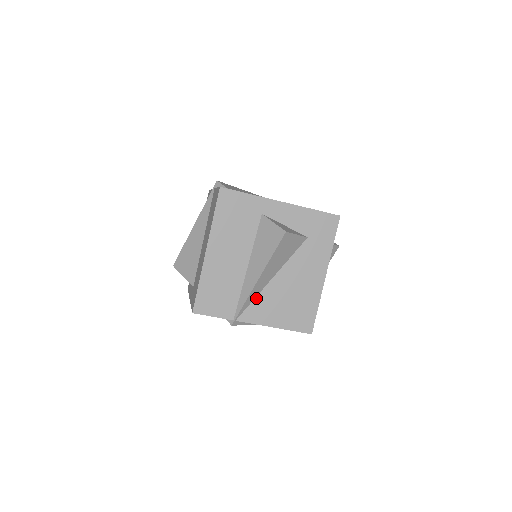
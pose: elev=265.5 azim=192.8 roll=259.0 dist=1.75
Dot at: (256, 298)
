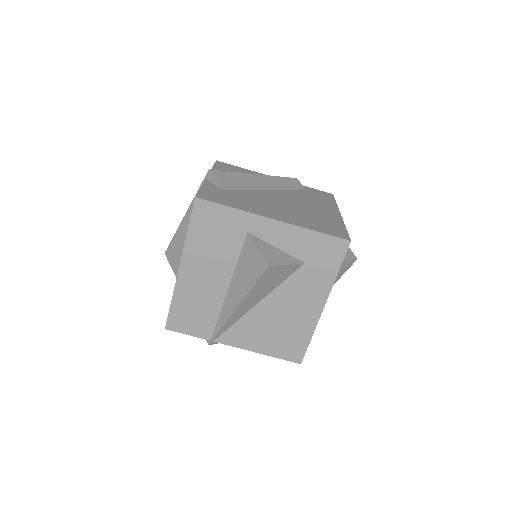
Dot at: (237, 322)
